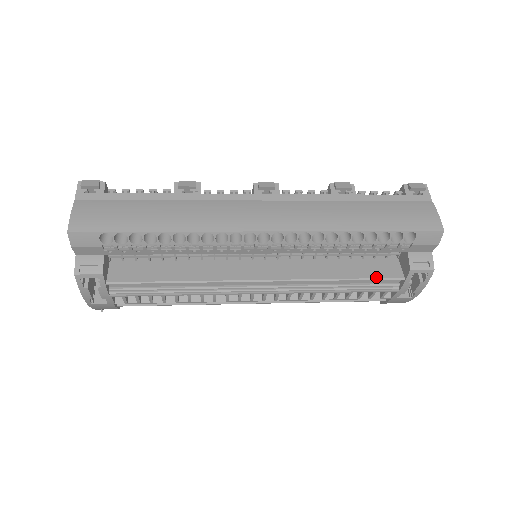
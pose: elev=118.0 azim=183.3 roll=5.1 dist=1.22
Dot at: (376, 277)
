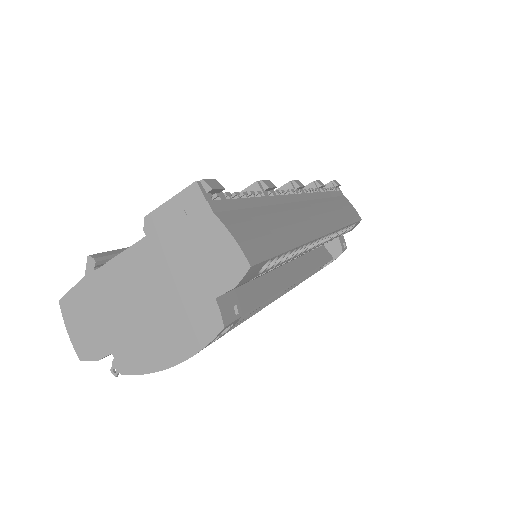
Dot at: (327, 260)
